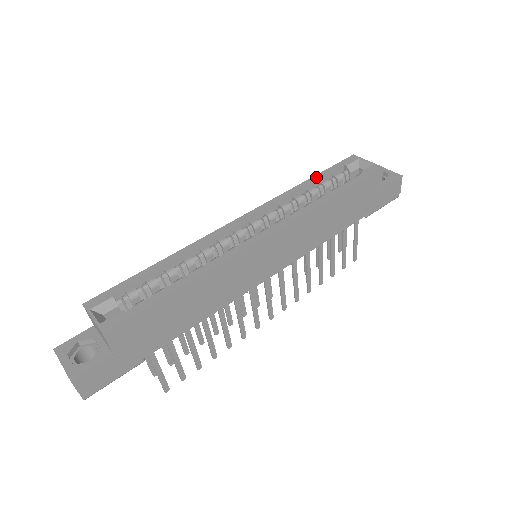
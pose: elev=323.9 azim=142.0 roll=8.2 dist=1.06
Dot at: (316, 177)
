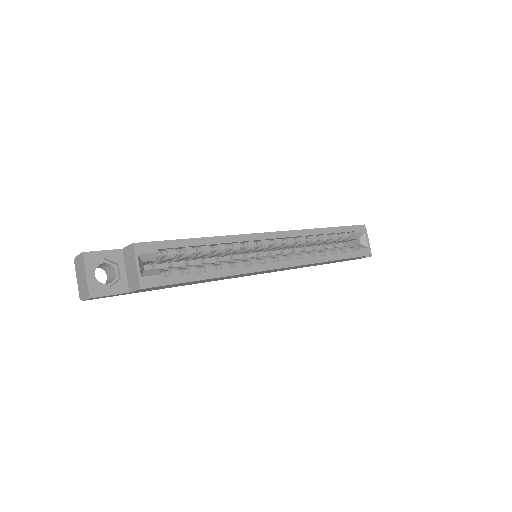
Dot at: (334, 229)
